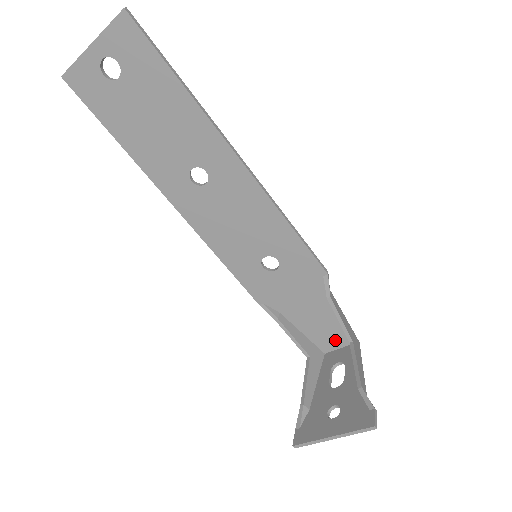
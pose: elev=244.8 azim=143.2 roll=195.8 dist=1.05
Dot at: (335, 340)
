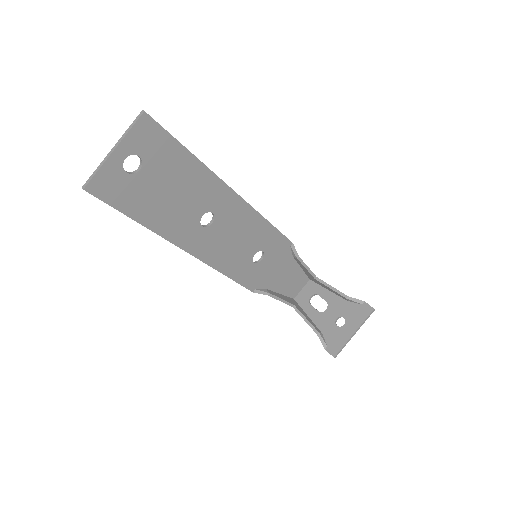
Dot at: (299, 285)
